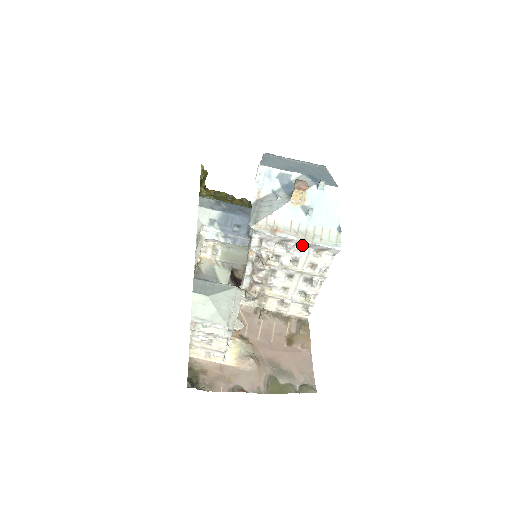
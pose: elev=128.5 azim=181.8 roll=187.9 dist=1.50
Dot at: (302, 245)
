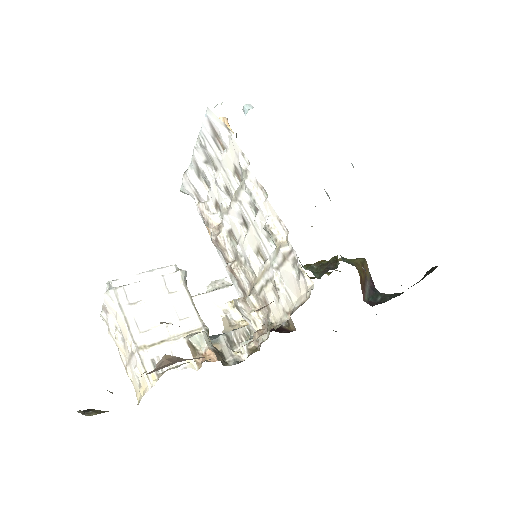
Dot at: (208, 158)
